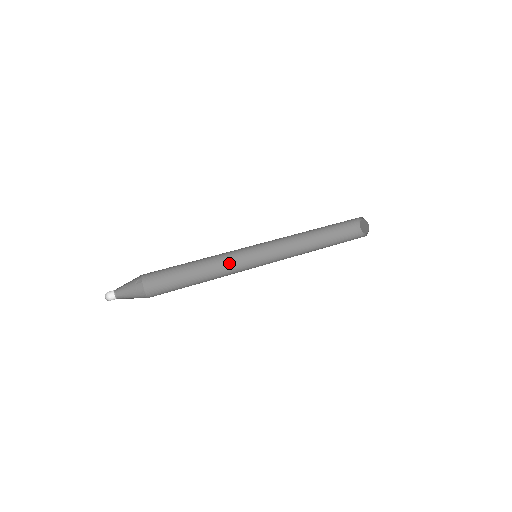
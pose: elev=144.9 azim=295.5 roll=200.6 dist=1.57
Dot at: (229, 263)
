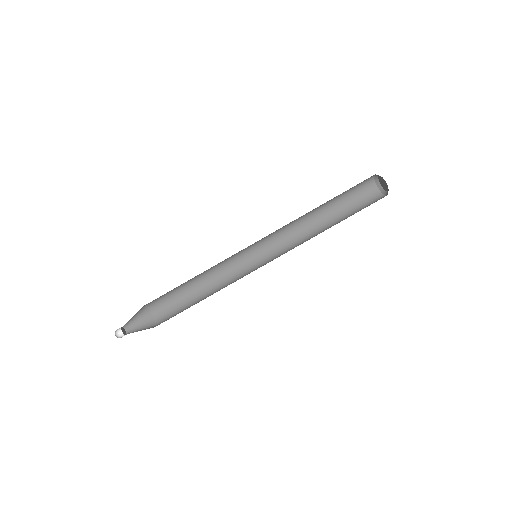
Dot at: (226, 260)
